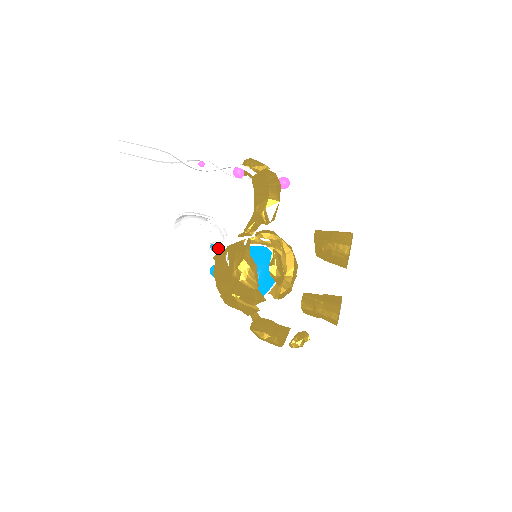
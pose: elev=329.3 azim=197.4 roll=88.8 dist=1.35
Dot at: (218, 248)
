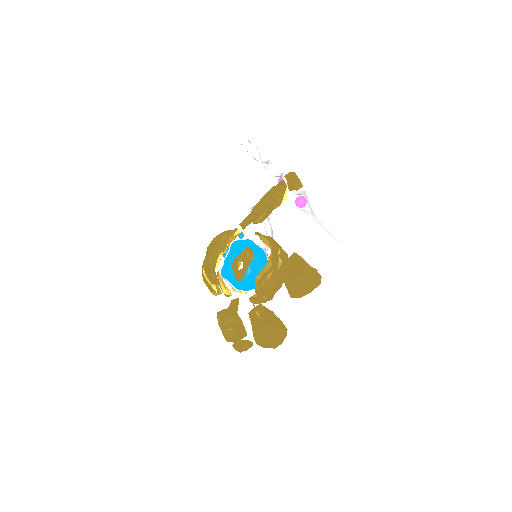
Dot at: (265, 248)
